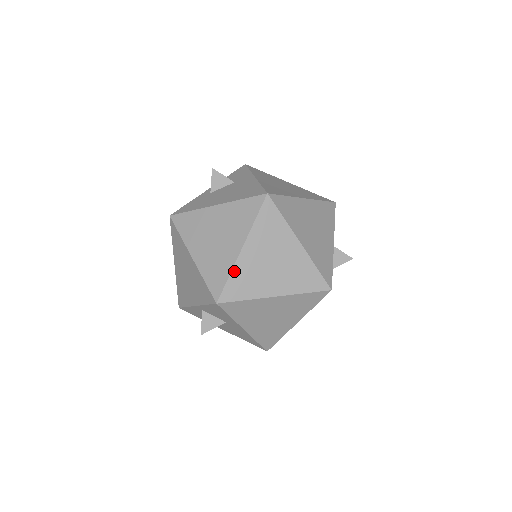
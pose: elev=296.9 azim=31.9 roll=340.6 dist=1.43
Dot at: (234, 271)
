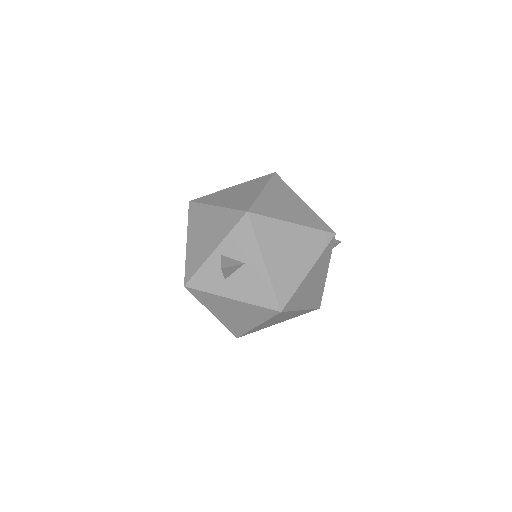
Dot at: (258, 199)
